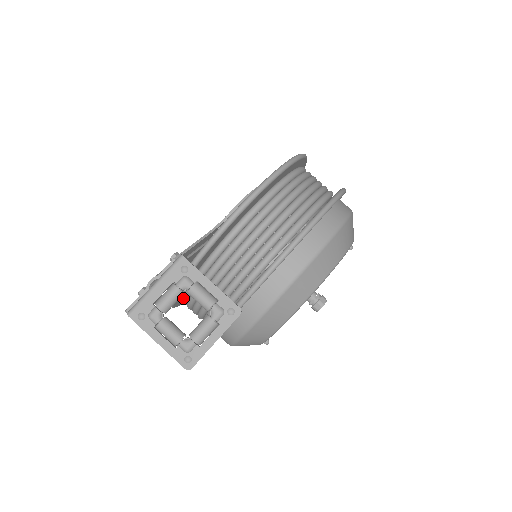
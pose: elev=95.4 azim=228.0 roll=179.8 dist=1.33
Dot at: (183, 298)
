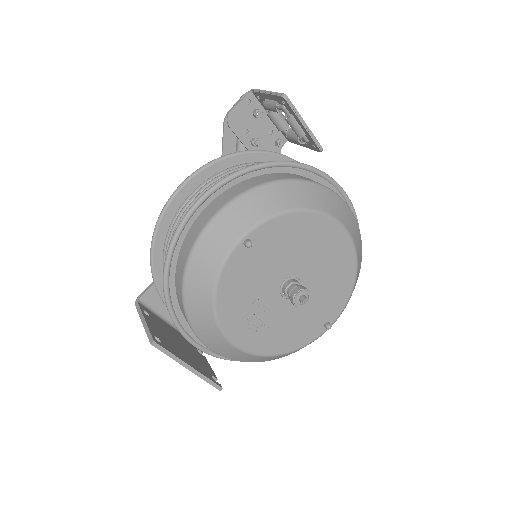
Dot at: (226, 169)
